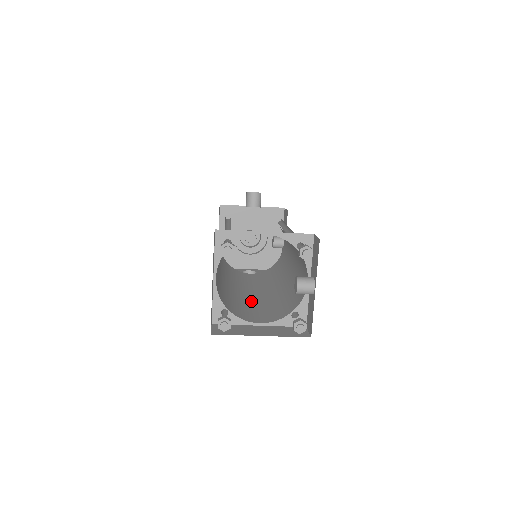
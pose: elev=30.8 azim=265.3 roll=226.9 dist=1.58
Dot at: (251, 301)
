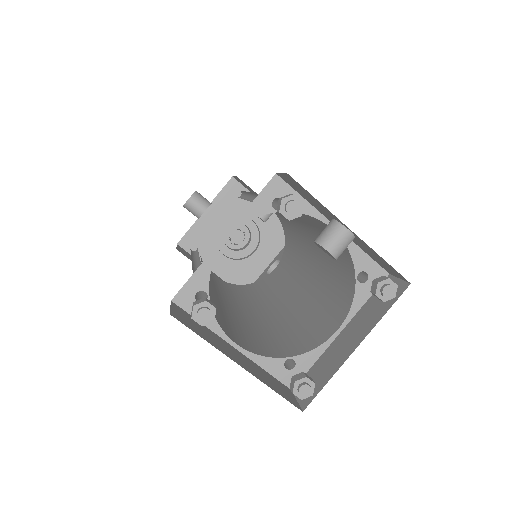
Dot at: (303, 306)
